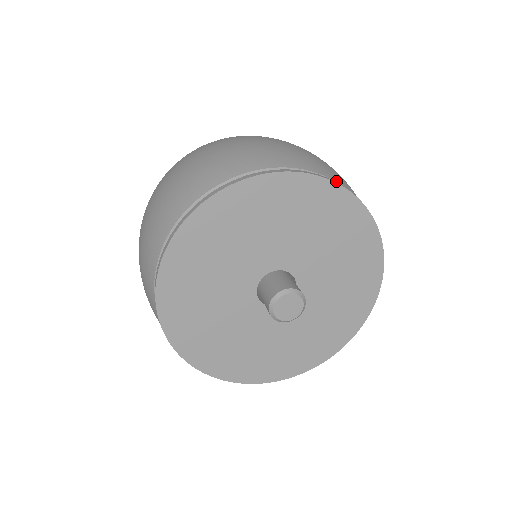
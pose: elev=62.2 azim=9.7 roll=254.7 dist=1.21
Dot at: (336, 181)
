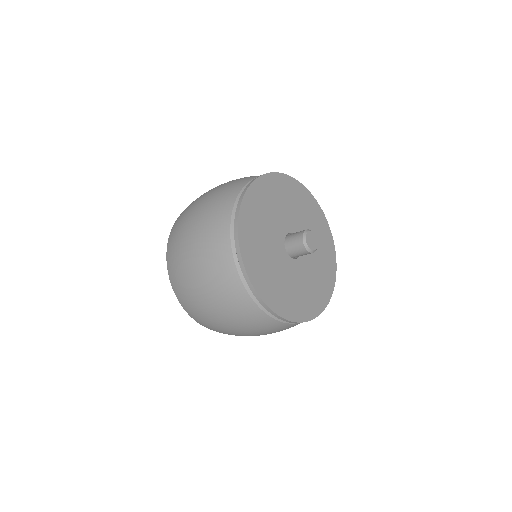
Dot at: occluded
